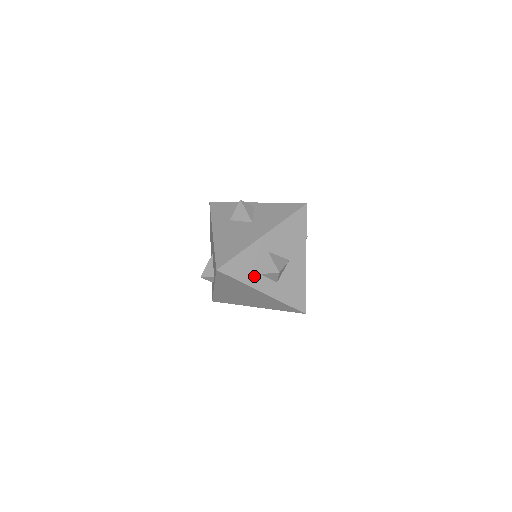
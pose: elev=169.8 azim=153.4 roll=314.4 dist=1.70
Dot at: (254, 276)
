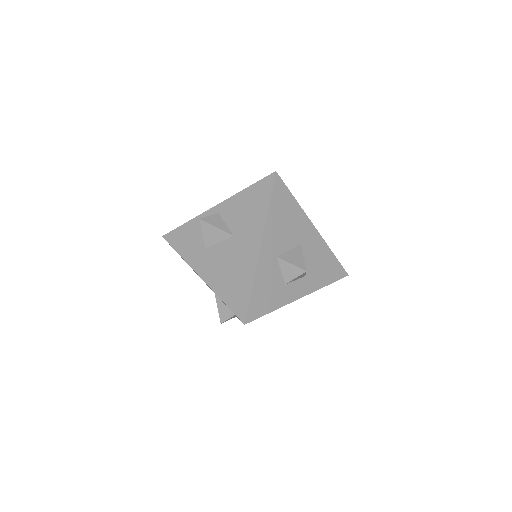
Dot at: (281, 292)
